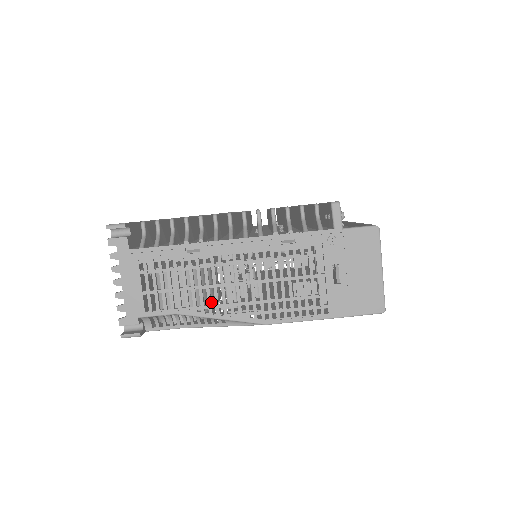
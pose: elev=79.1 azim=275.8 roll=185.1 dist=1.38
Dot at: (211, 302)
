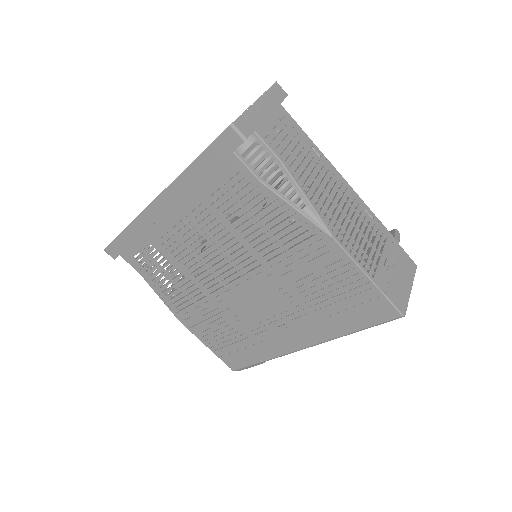
Dot at: (305, 186)
